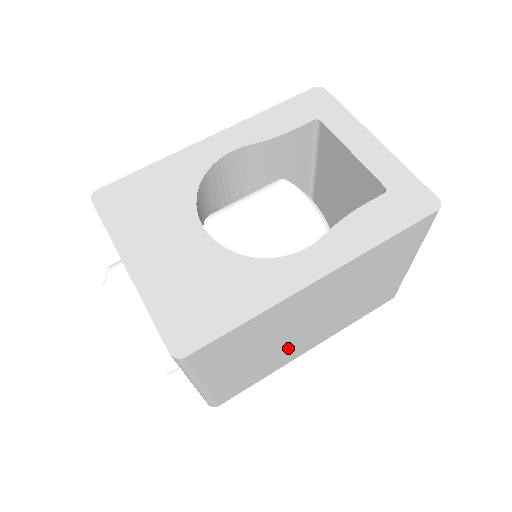
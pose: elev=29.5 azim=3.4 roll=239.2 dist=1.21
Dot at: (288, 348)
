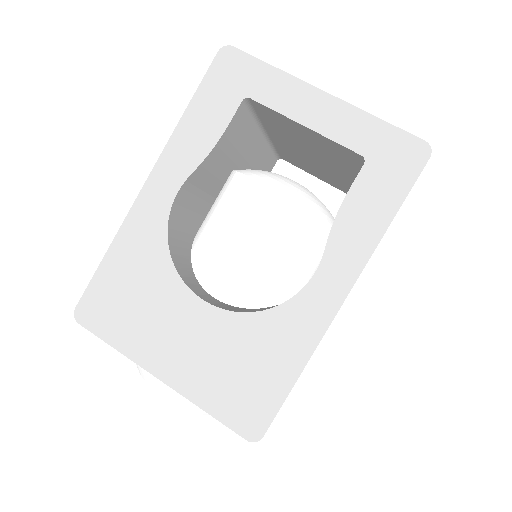
Dot at: occluded
